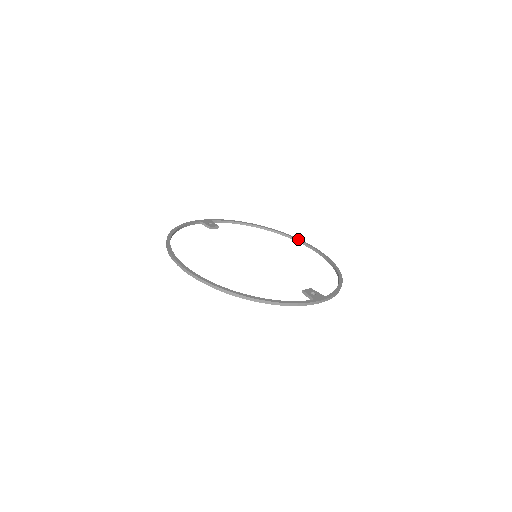
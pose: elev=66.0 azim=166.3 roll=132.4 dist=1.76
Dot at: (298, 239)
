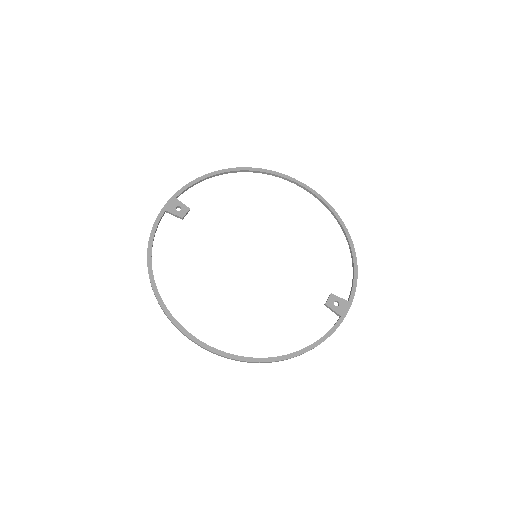
Dot at: (284, 176)
